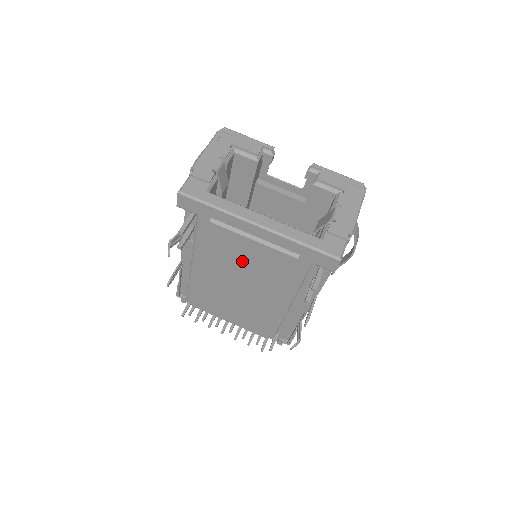
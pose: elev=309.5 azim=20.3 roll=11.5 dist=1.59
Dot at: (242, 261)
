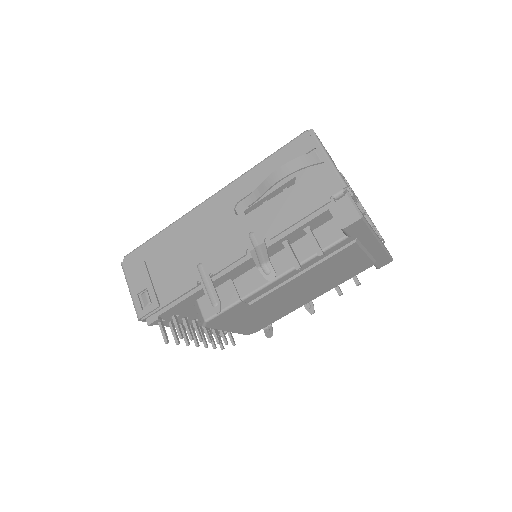
Dot at: (332, 272)
